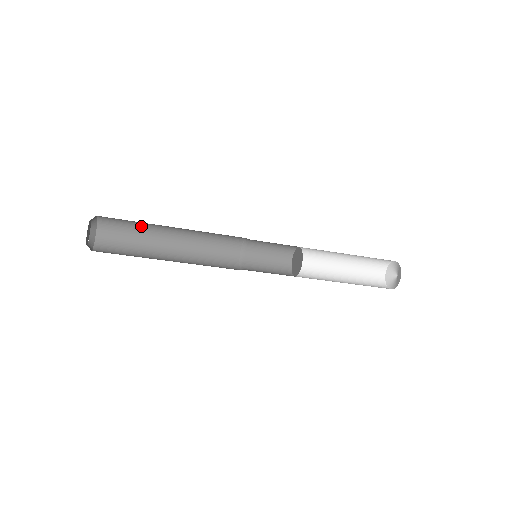
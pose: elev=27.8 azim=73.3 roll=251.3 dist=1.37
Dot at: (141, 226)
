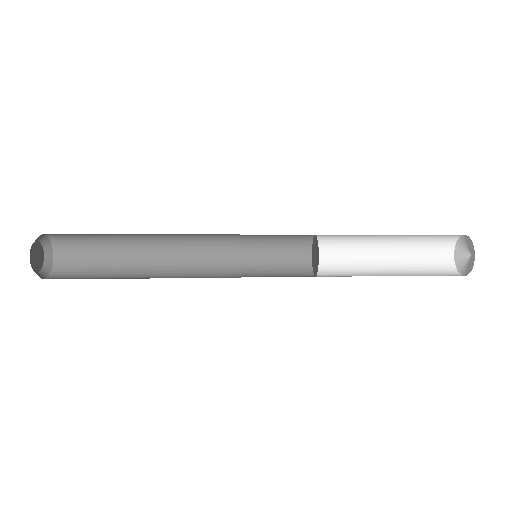
Dot at: (105, 243)
